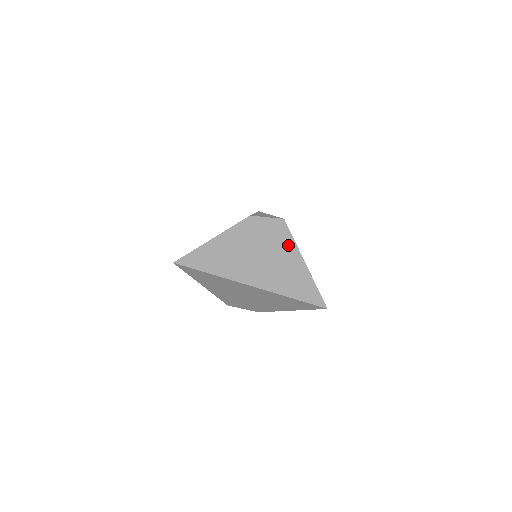
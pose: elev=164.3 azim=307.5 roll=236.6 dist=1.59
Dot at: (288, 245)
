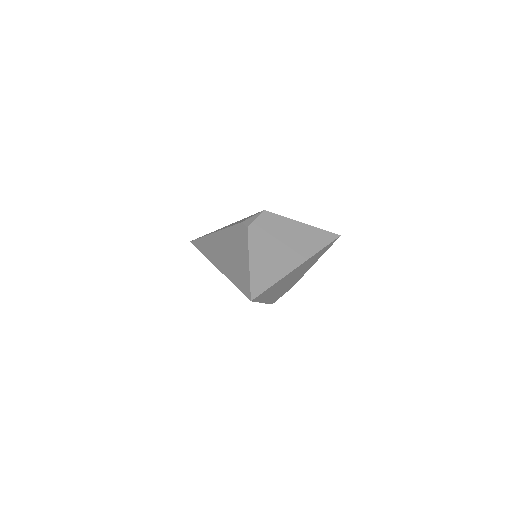
Dot at: (285, 223)
